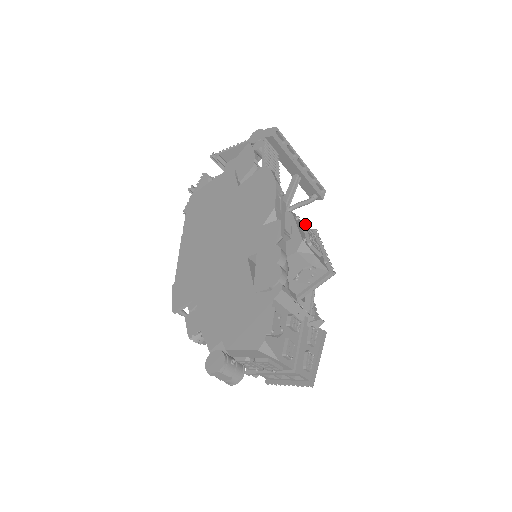
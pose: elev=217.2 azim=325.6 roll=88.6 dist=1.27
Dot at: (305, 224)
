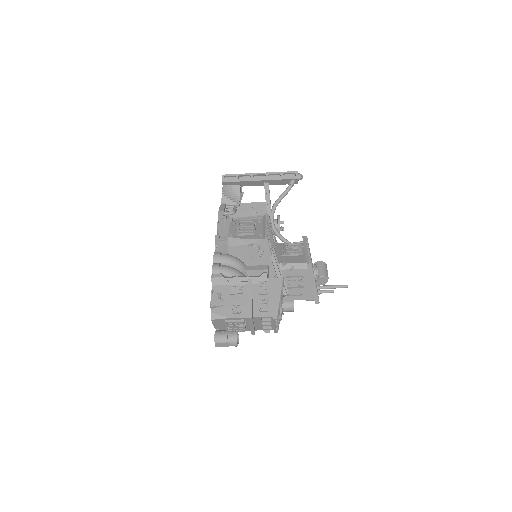
Dot at: (243, 221)
